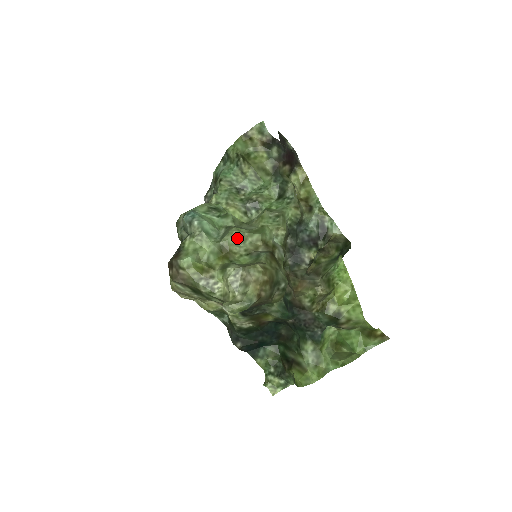
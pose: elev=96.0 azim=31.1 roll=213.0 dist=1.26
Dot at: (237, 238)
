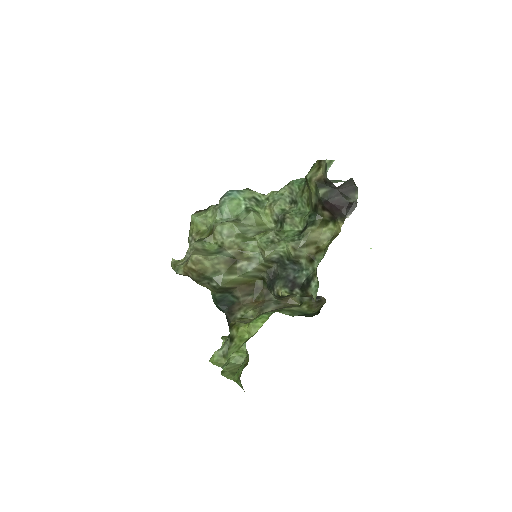
Dot at: (224, 230)
